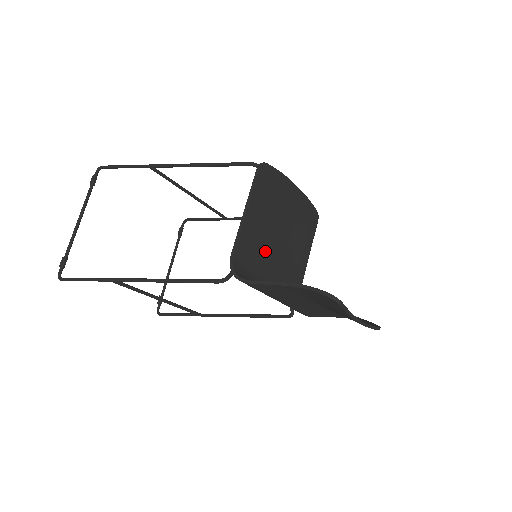
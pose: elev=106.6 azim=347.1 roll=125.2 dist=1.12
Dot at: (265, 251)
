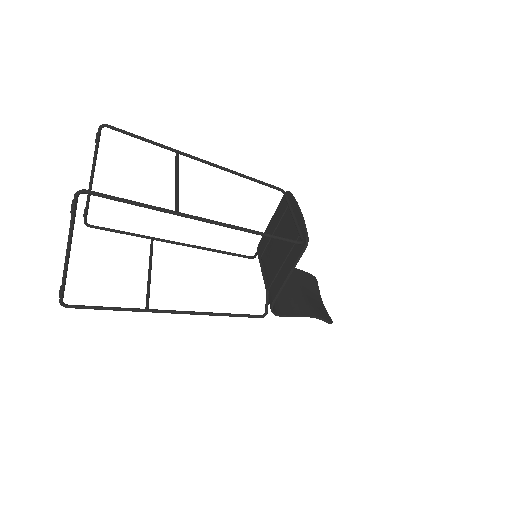
Dot at: (274, 268)
